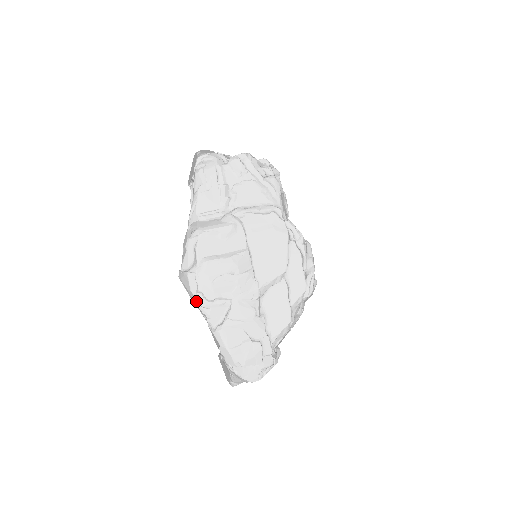
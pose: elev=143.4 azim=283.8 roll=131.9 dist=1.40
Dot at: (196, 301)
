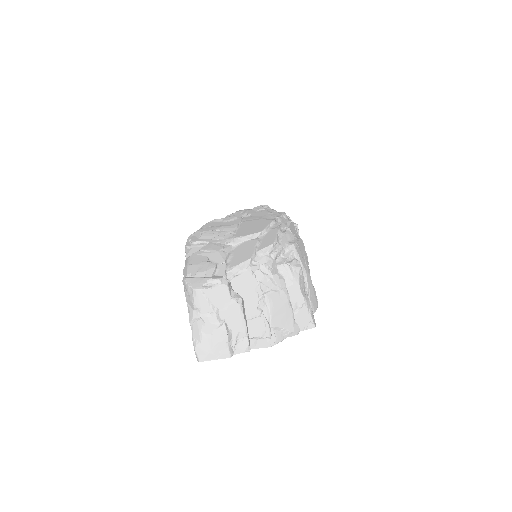
Dot at: occluded
